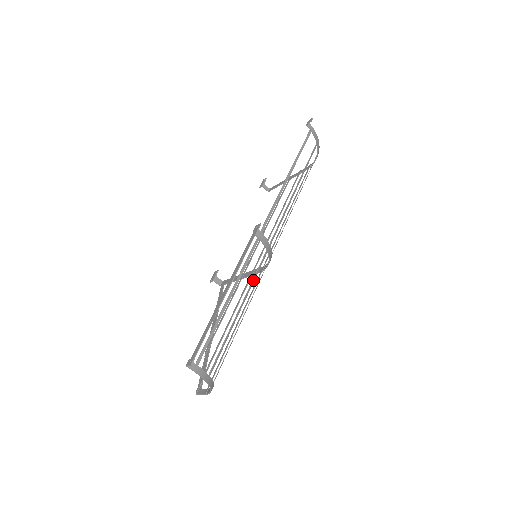
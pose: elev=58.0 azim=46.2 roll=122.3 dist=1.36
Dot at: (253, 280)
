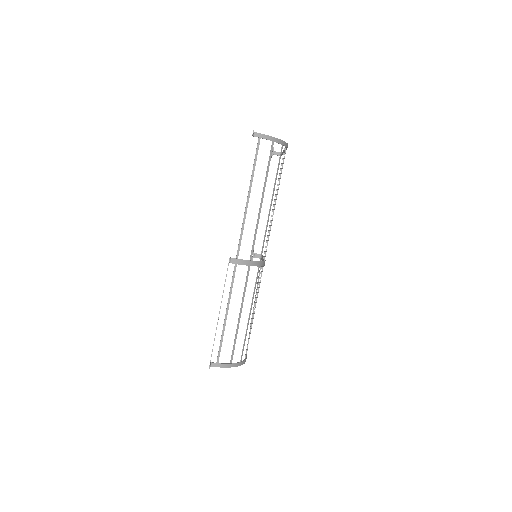
Dot at: (244, 292)
